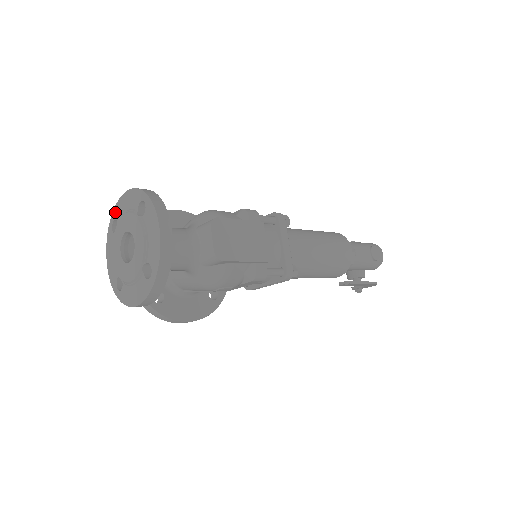
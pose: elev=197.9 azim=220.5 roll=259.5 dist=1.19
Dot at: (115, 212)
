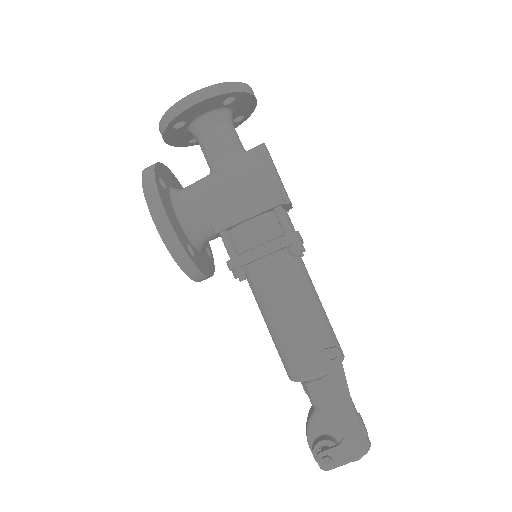
Dot at: occluded
